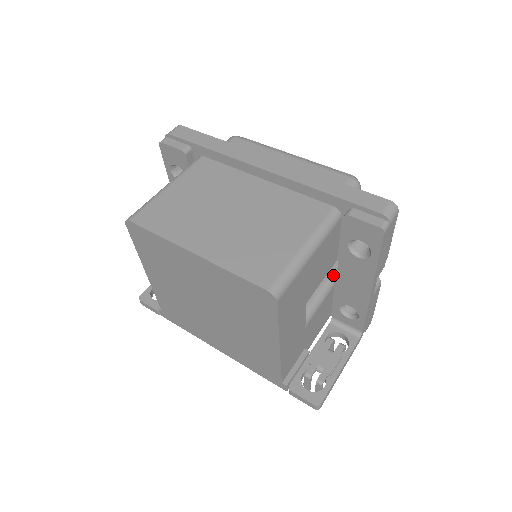
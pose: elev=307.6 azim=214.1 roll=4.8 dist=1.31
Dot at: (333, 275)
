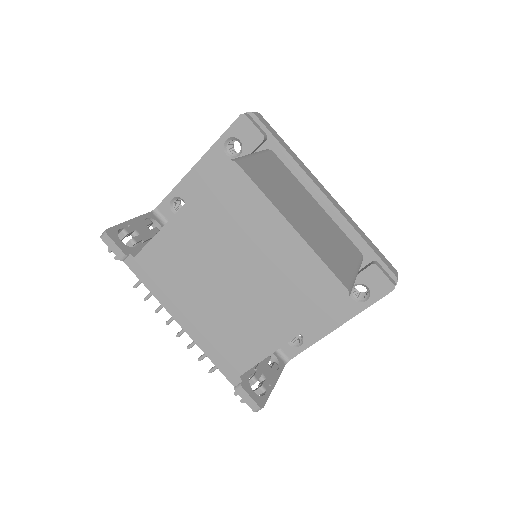
Dot at: occluded
